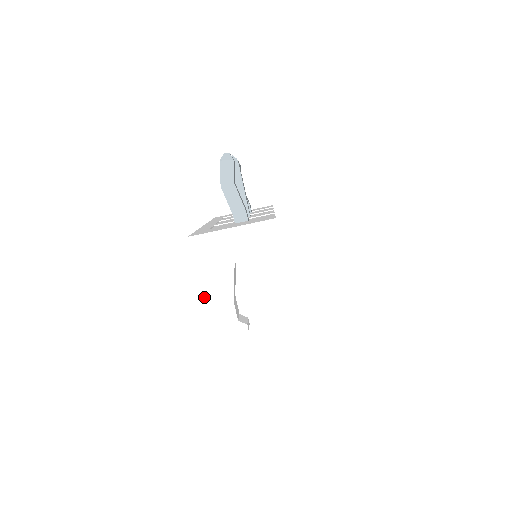
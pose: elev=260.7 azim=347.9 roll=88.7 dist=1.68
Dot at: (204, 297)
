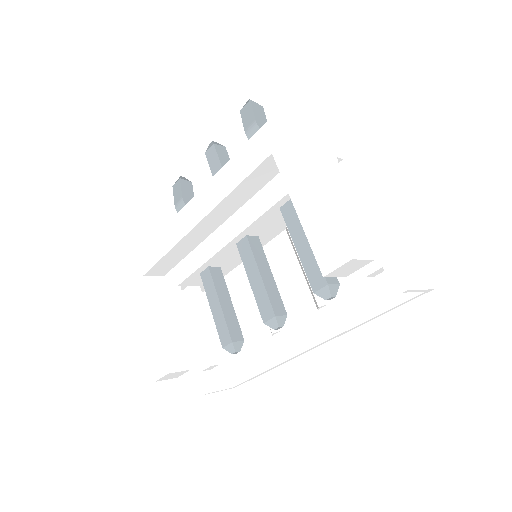
Dot at: (319, 180)
